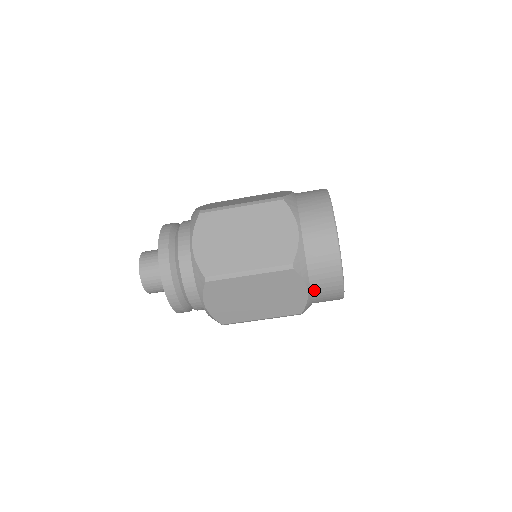
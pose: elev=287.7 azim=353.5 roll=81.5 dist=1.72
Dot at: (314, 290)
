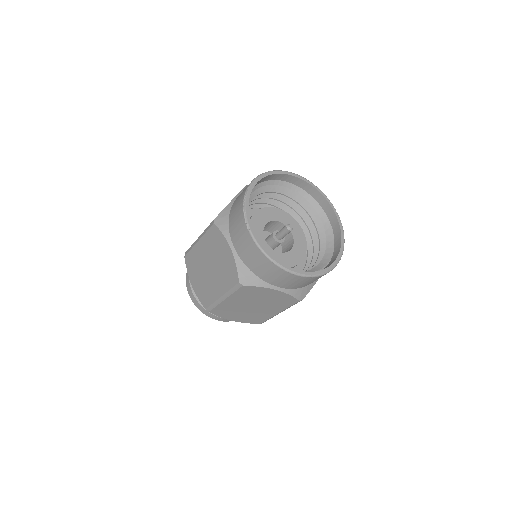
Dot at: (283, 286)
